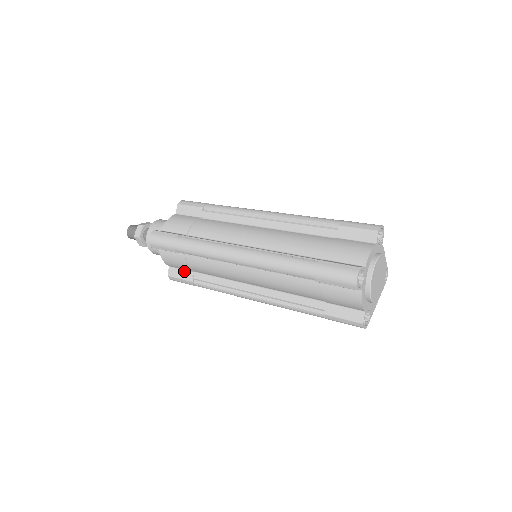
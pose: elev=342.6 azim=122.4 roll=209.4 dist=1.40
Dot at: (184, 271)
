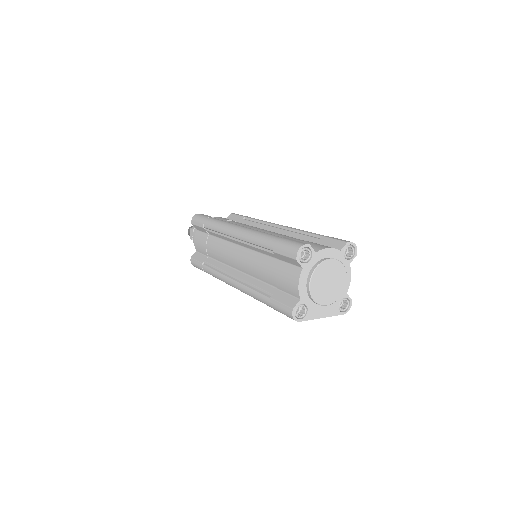
Dot at: (203, 255)
